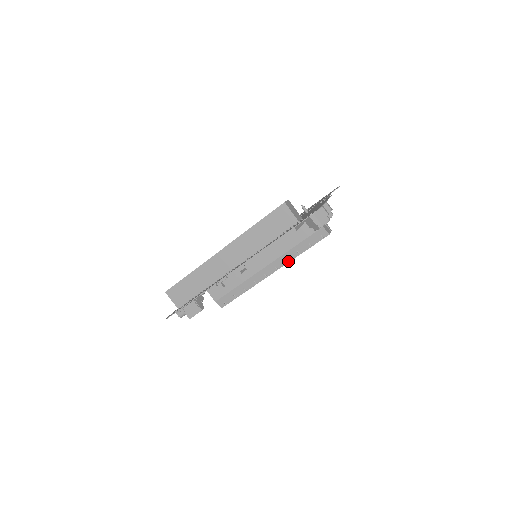
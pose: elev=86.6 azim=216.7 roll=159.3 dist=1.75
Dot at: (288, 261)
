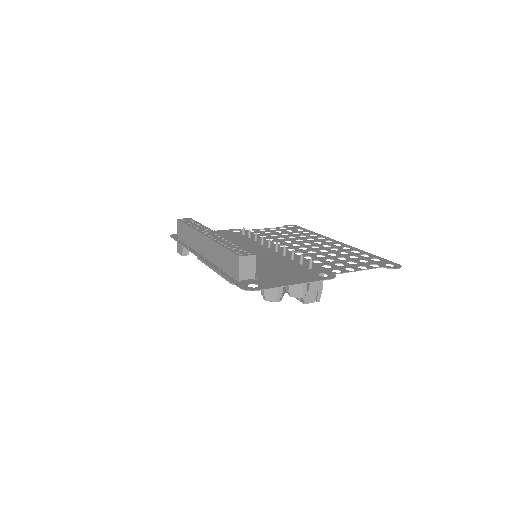
Dot at: occluded
